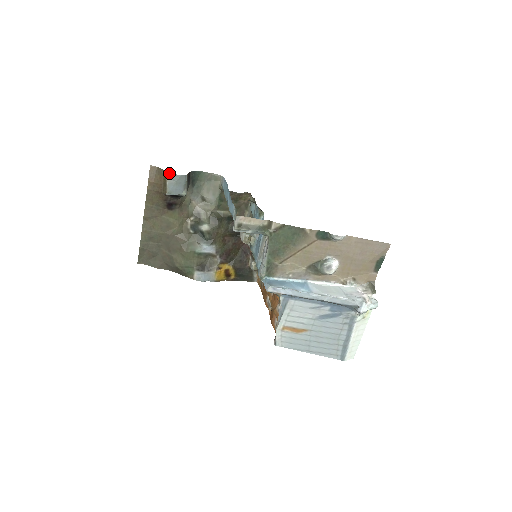
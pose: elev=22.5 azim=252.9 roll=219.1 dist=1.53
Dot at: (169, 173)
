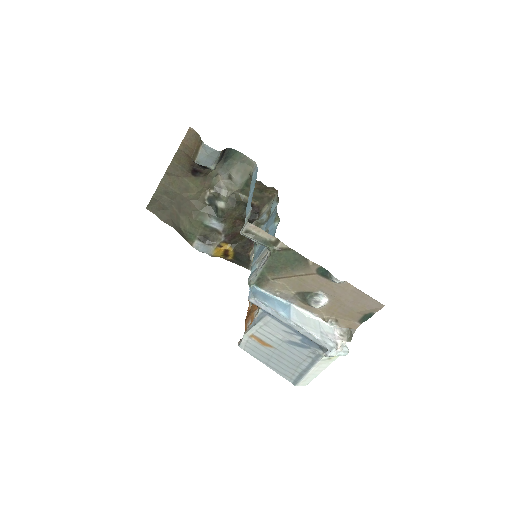
Dot at: occluded
